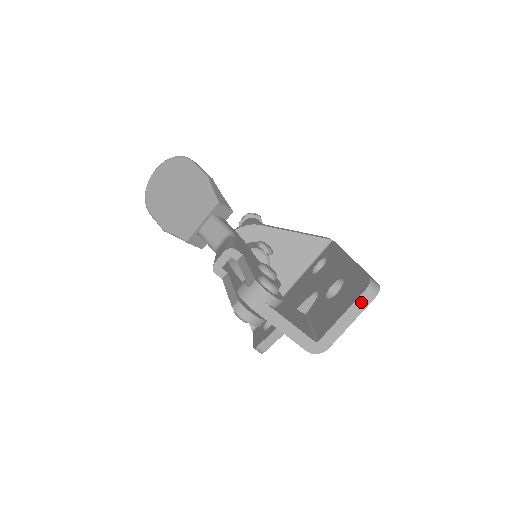
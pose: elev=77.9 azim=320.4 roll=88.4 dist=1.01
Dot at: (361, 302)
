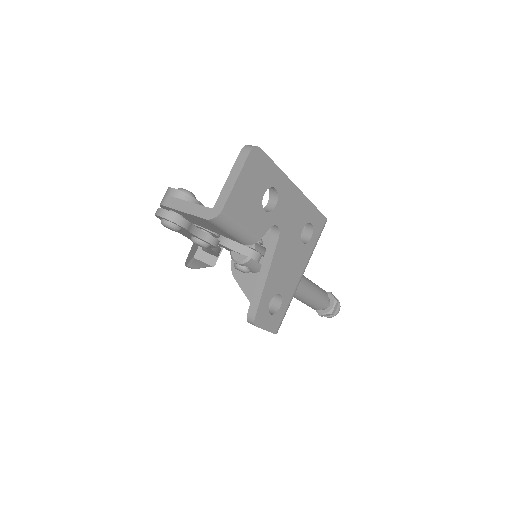
Dot at: (240, 160)
